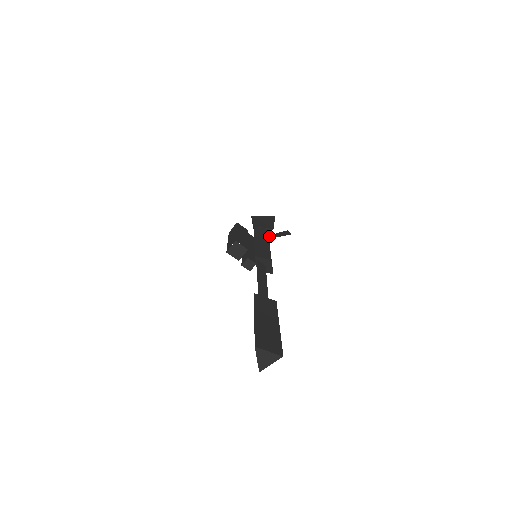
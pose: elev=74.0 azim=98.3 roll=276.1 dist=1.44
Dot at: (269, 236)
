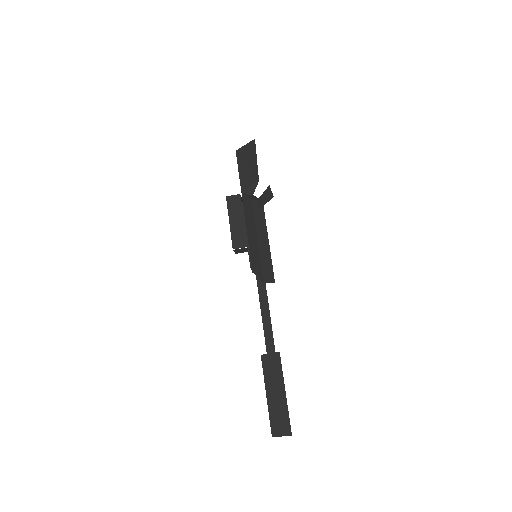
Dot at: (258, 204)
